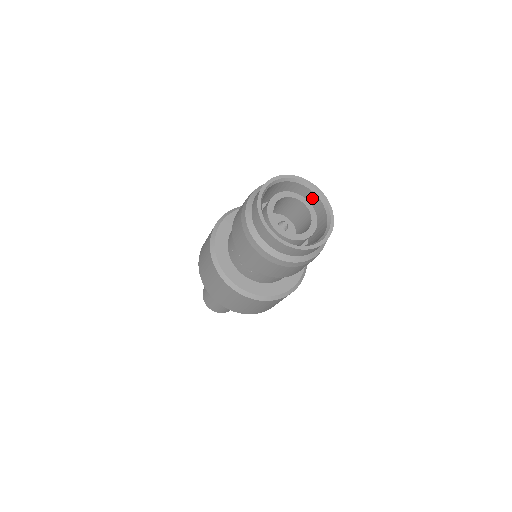
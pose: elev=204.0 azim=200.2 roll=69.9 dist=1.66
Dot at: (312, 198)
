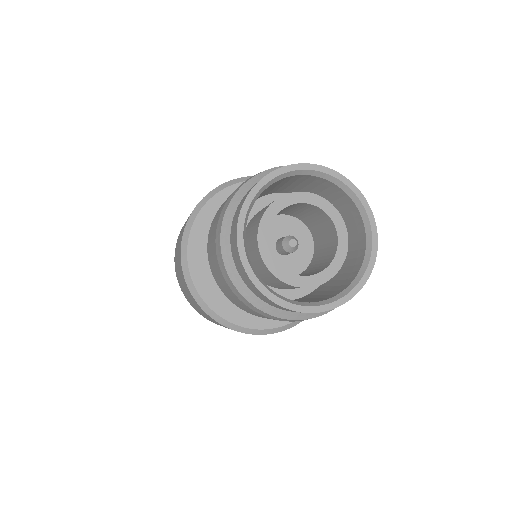
Dot at: (318, 182)
